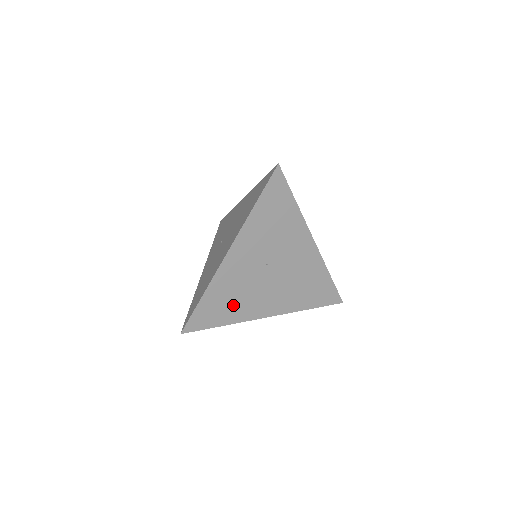
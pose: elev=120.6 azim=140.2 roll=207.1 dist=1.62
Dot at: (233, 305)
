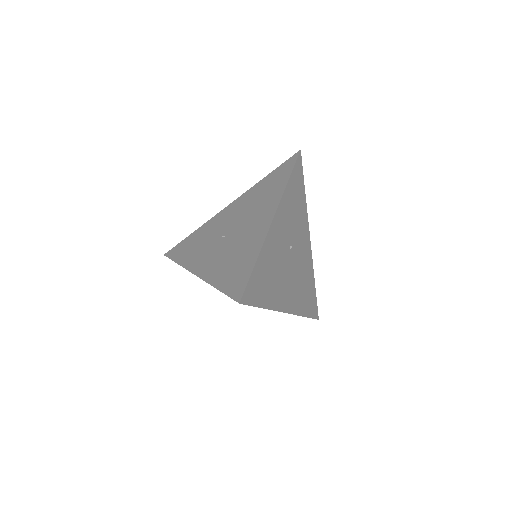
Dot at: (271, 284)
